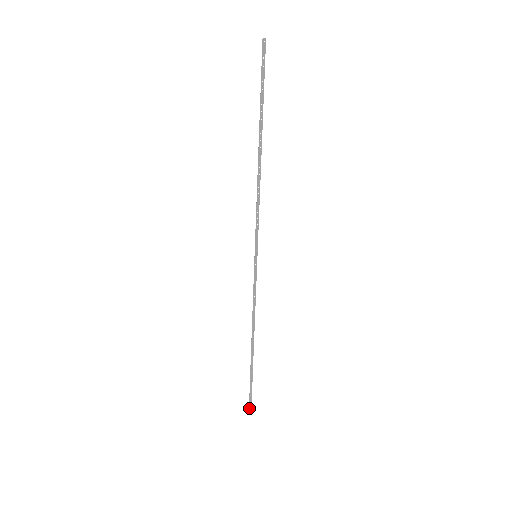
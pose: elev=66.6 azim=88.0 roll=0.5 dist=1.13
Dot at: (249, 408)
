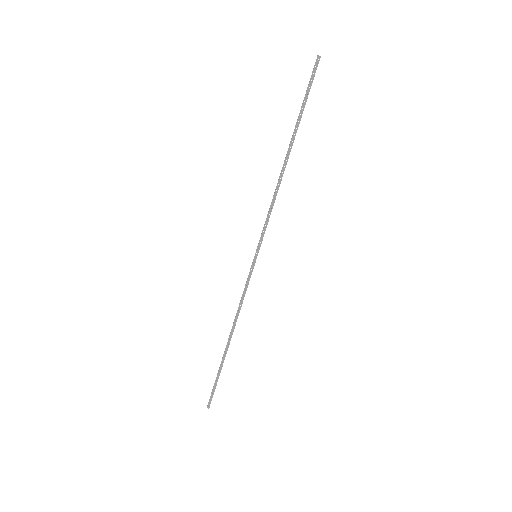
Dot at: occluded
